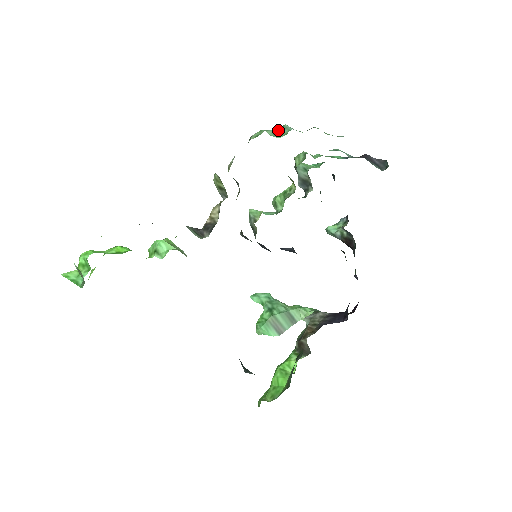
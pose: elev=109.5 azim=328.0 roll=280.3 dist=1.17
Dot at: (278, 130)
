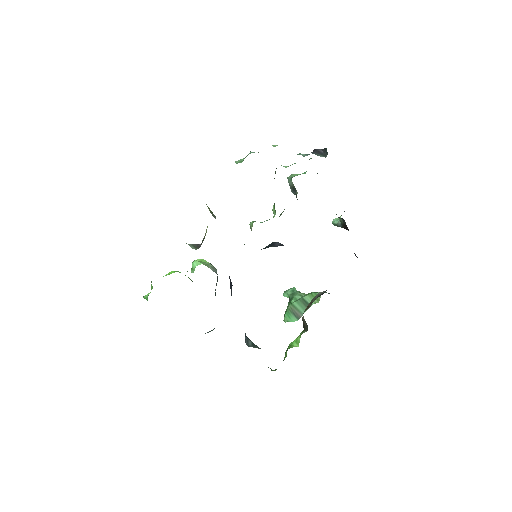
Dot at: occluded
